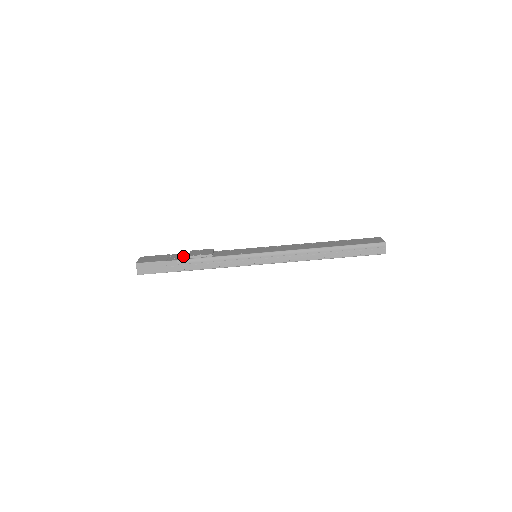
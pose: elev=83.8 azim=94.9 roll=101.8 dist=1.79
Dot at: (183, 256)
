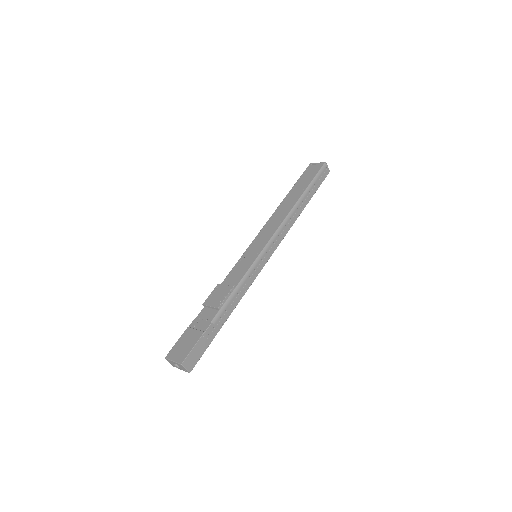
Dot at: (206, 315)
